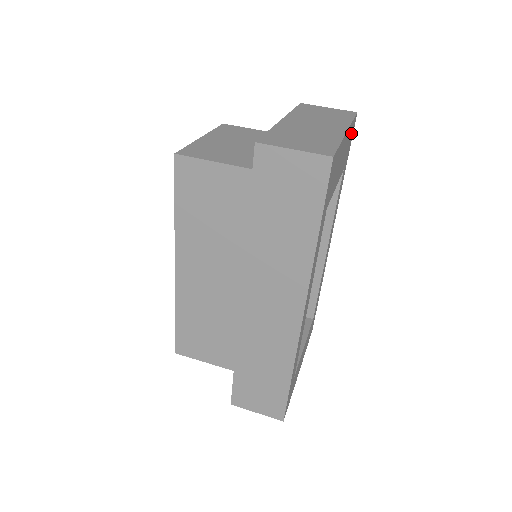
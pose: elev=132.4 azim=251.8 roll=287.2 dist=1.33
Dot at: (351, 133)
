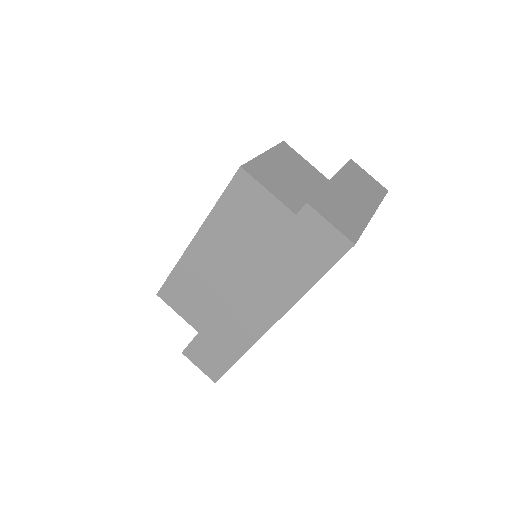
Dot at: occluded
